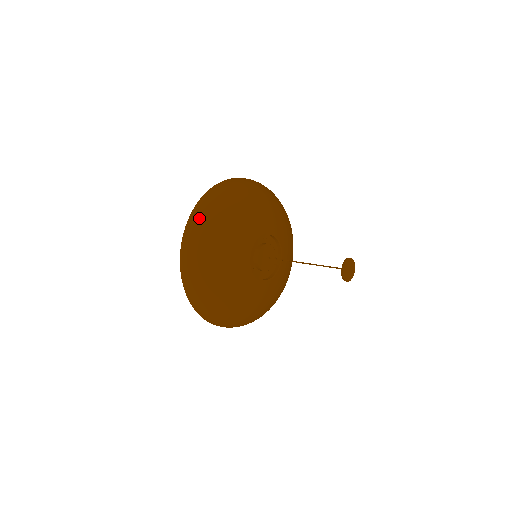
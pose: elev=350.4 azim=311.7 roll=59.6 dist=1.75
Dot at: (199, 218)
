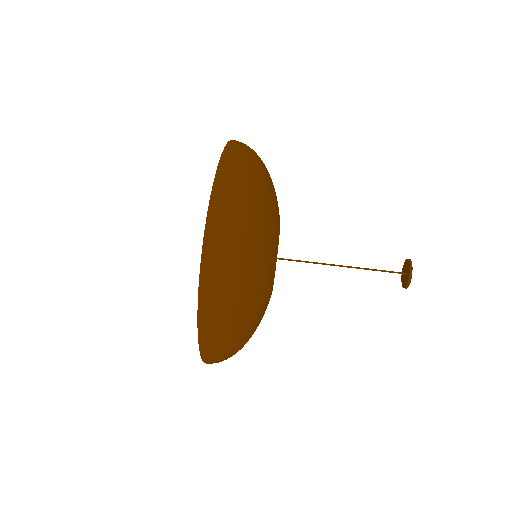
Dot at: (224, 234)
